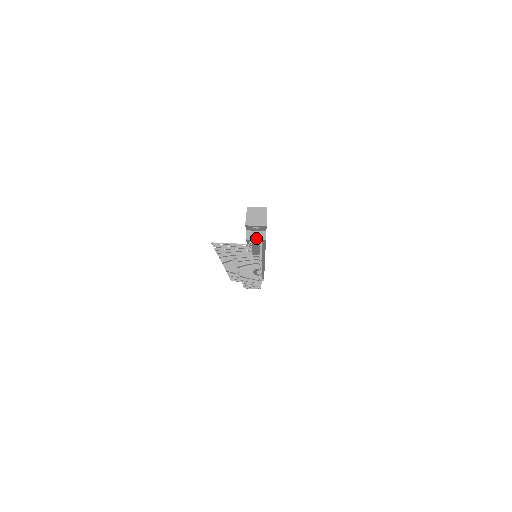
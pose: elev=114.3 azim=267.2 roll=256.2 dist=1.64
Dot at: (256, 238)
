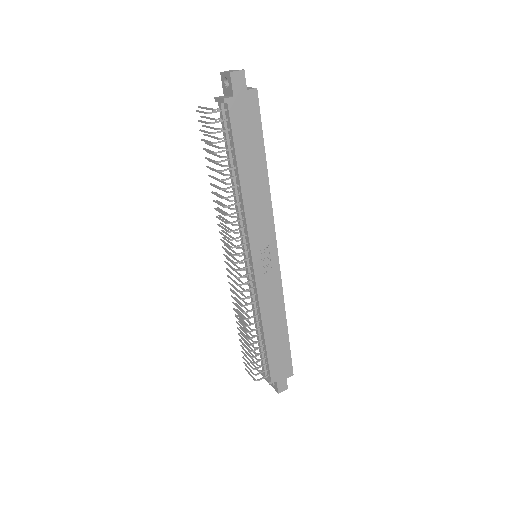
Dot at: (221, 98)
